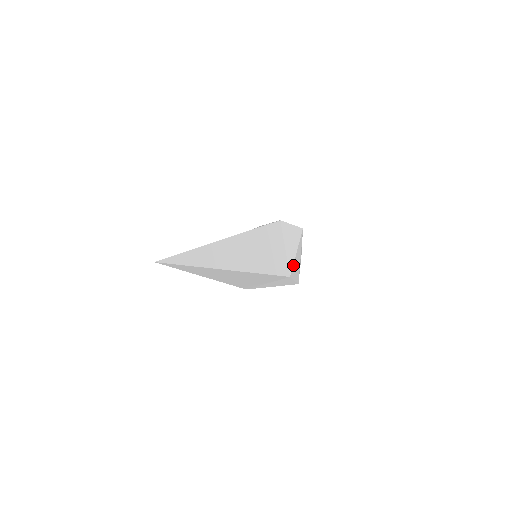
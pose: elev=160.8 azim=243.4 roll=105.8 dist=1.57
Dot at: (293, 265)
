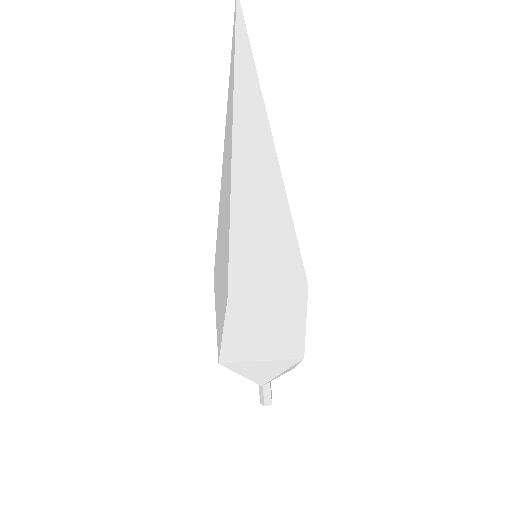
Dot at: occluded
